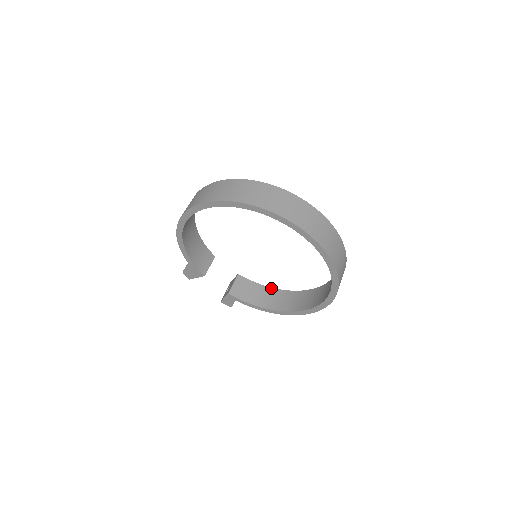
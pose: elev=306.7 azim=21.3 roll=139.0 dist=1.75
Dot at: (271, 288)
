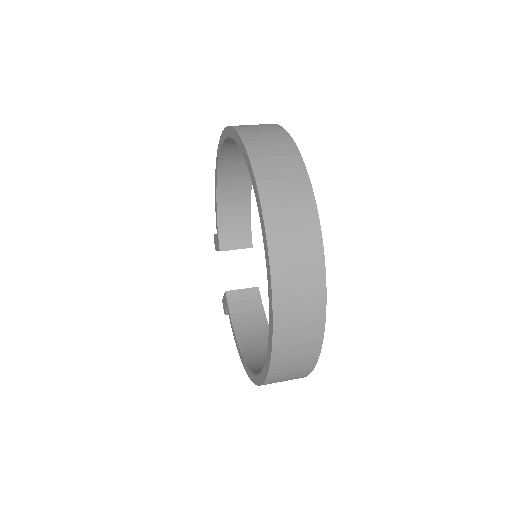
Dot at: occluded
